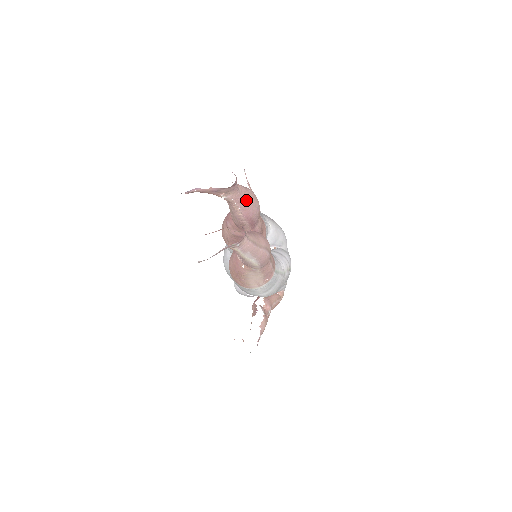
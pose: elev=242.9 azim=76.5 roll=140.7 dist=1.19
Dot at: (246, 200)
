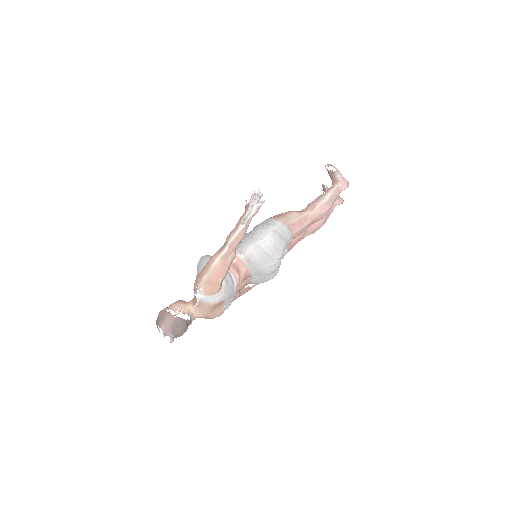
Dot at: (329, 213)
